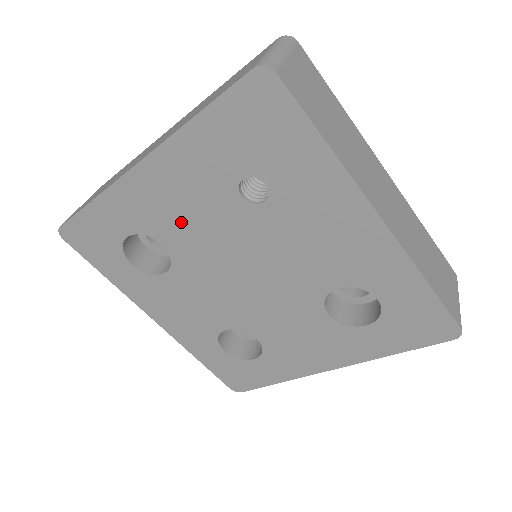
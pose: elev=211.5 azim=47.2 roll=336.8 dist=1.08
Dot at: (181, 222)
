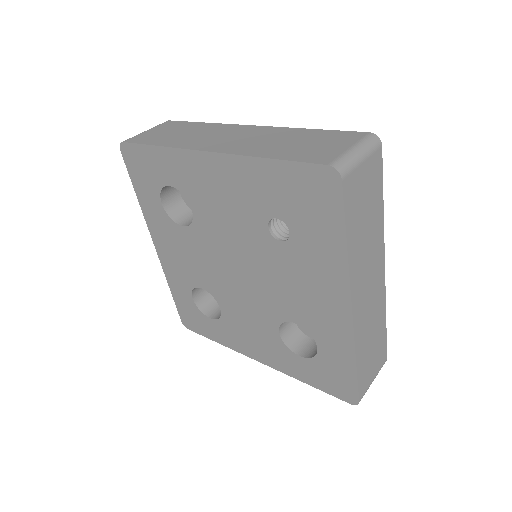
Dot at: (215, 207)
